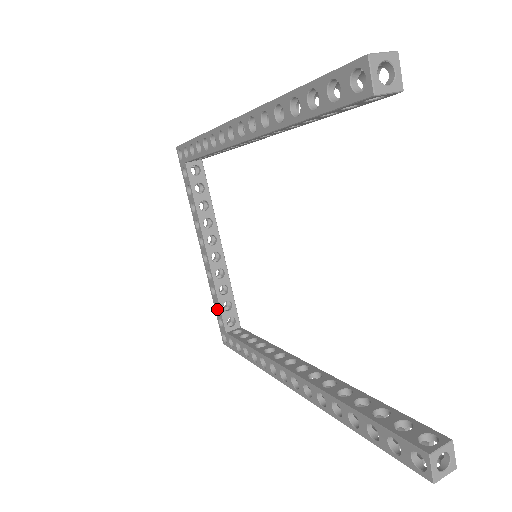
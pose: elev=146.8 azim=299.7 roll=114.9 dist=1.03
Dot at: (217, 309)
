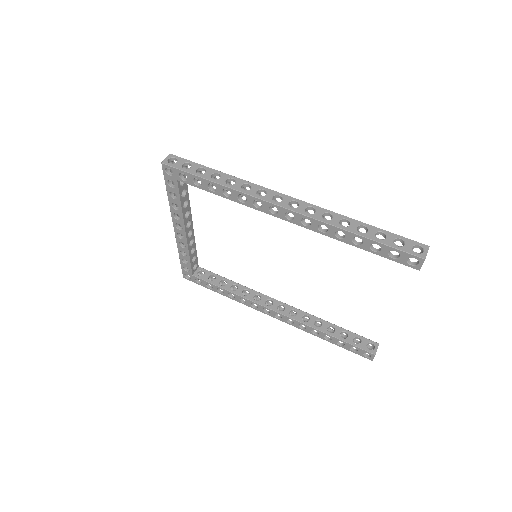
Dot at: (183, 261)
